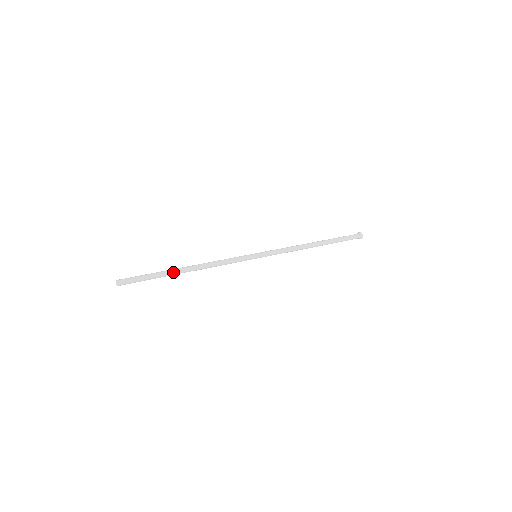
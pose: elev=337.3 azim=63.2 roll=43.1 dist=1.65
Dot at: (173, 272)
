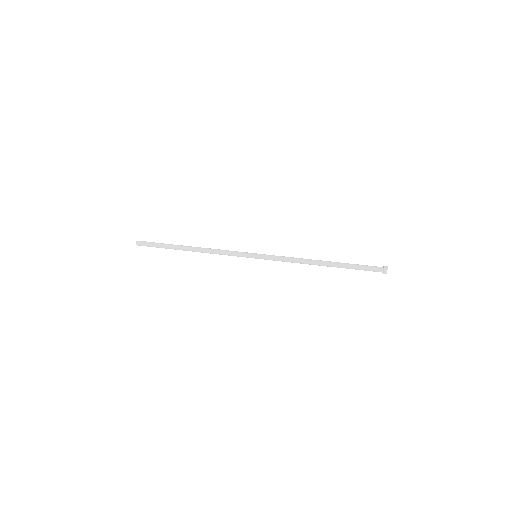
Dot at: (178, 249)
